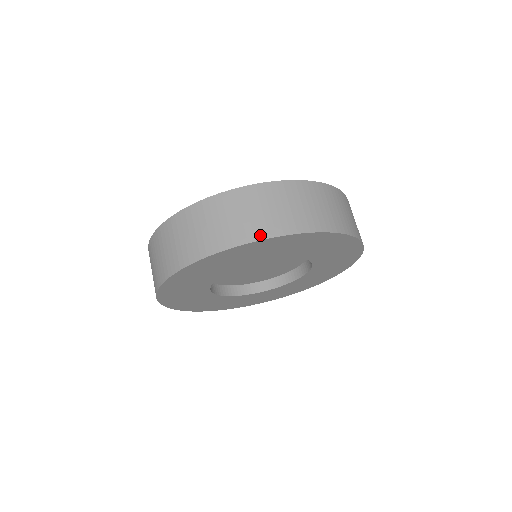
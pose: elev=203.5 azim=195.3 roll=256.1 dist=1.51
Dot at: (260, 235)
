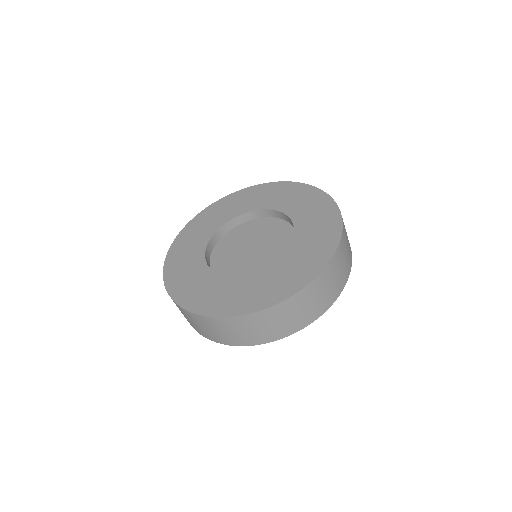
Dot at: (307, 323)
